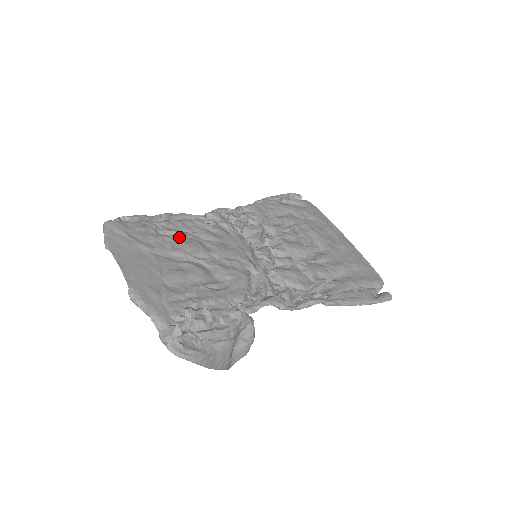
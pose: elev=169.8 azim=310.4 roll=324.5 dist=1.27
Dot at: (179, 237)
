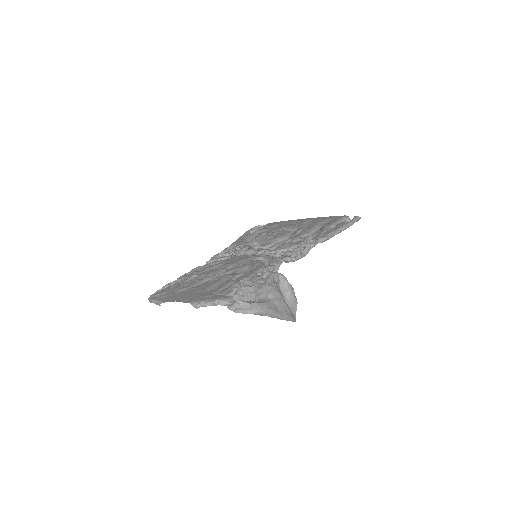
Dot at: (199, 275)
